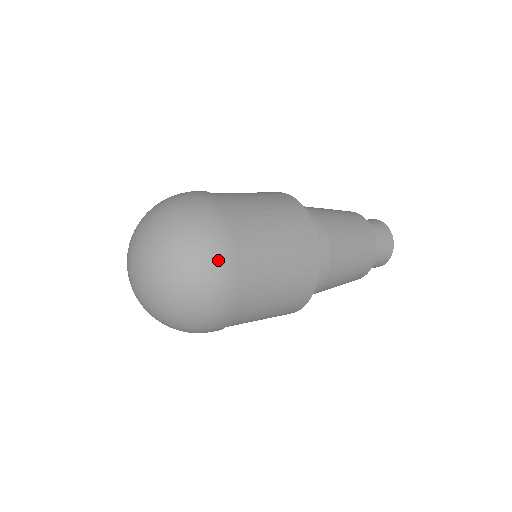
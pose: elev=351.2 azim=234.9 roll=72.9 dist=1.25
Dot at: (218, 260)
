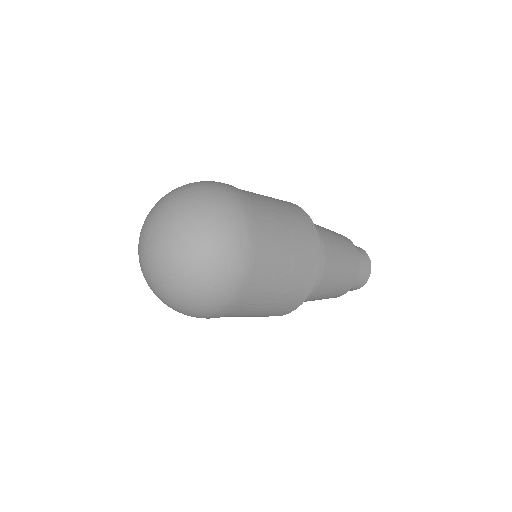
Dot at: (221, 188)
